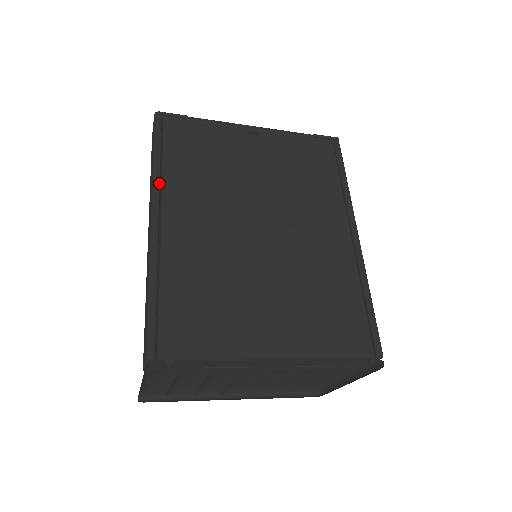
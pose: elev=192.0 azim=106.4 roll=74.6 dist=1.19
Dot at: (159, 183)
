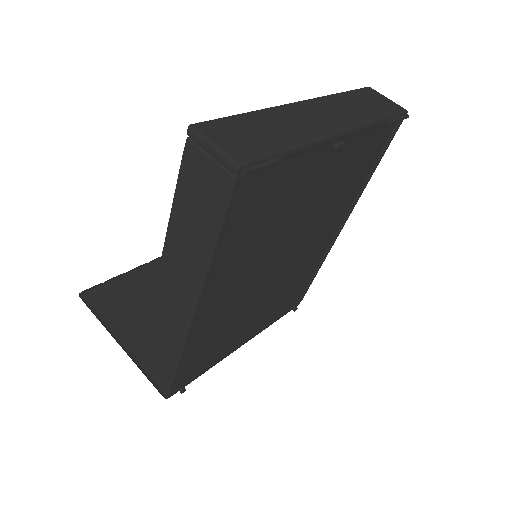
Dot at: (211, 274)
